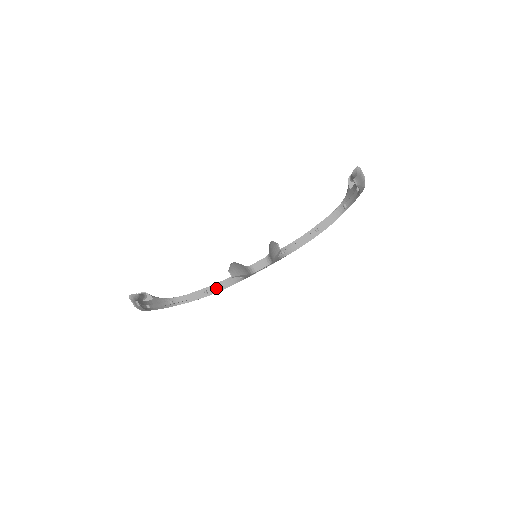
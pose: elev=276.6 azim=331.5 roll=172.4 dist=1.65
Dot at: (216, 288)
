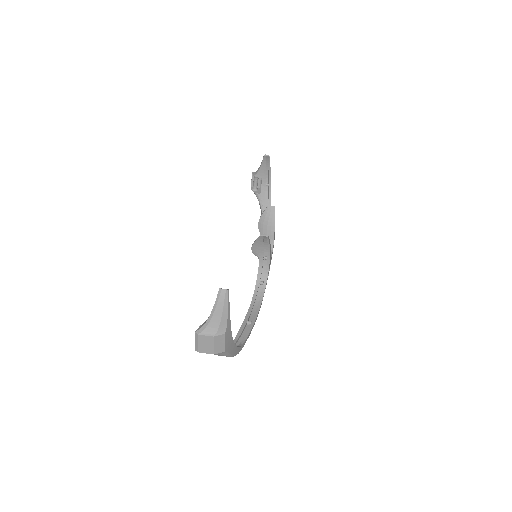
Dot at: (252, 315)
